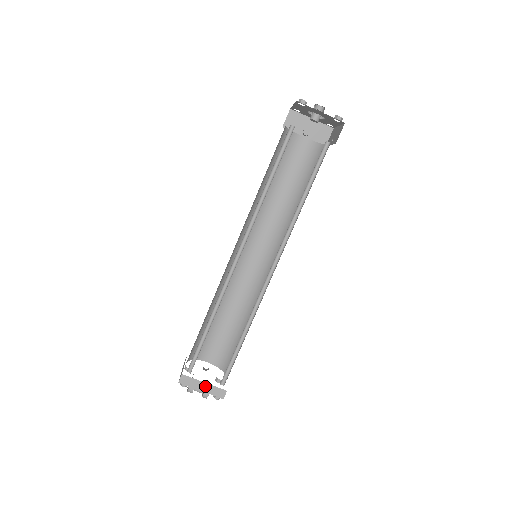
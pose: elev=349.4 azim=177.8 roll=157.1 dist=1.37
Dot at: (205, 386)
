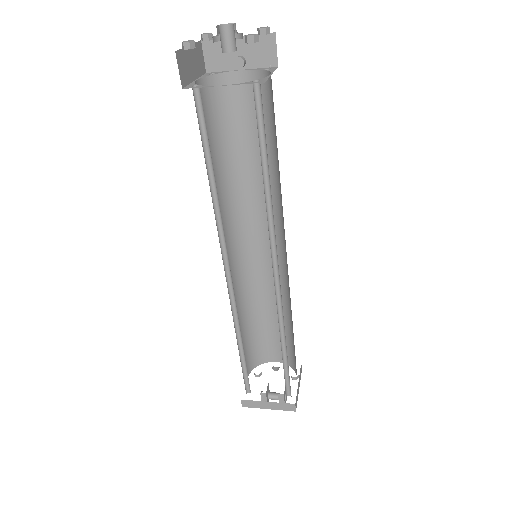
Dot at: (270, 404)
